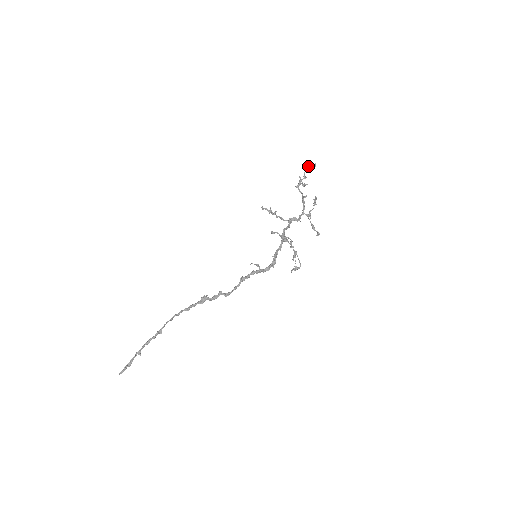
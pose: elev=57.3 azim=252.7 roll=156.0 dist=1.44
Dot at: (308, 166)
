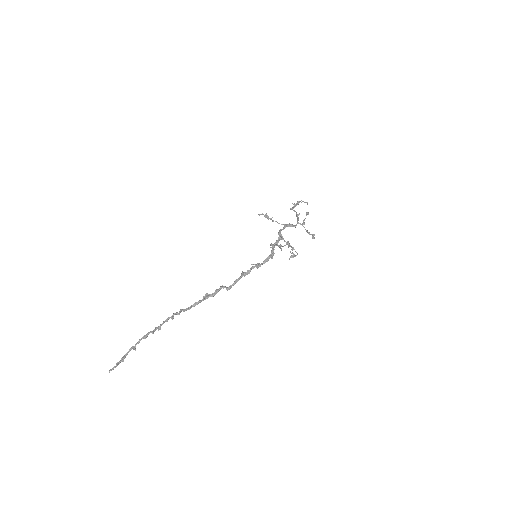
Dot at: occluded
